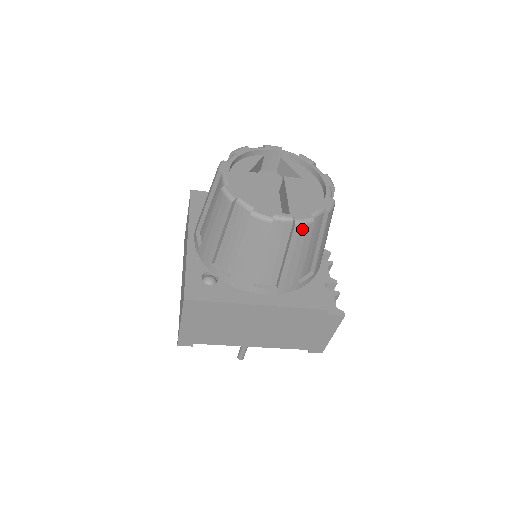
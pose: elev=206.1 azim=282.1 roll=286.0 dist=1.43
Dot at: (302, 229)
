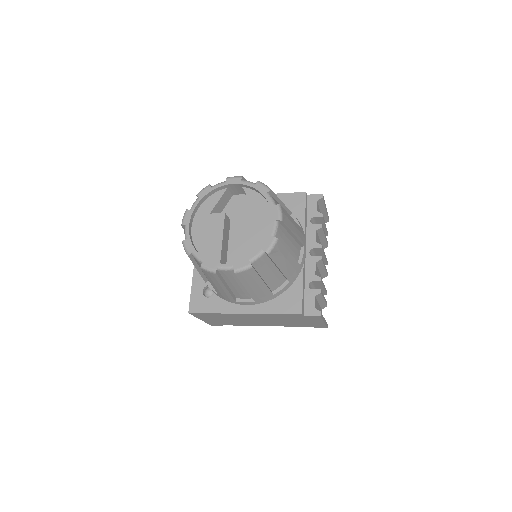
Dot at: (244, 274)
